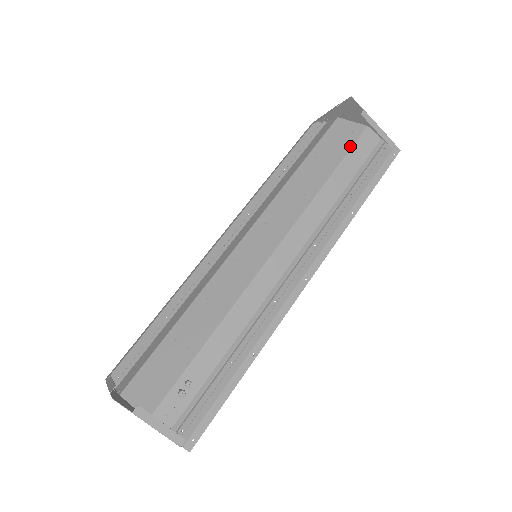
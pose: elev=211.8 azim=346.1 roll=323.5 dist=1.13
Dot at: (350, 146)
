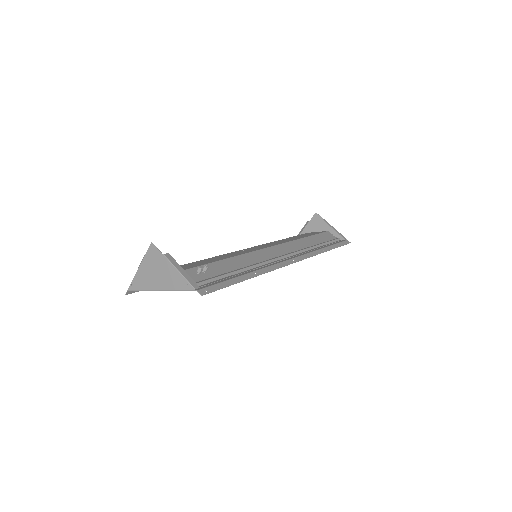
Dot at: (318, 233)
